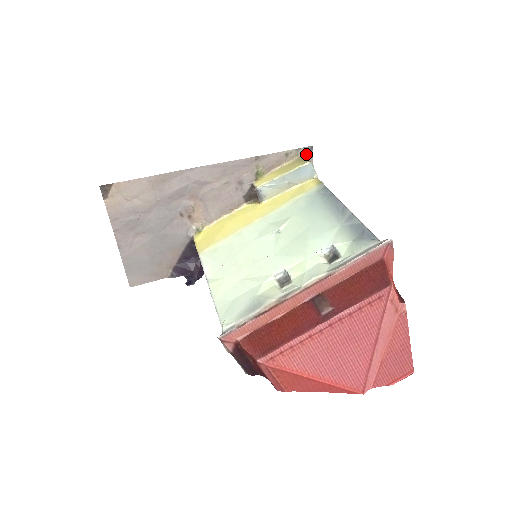
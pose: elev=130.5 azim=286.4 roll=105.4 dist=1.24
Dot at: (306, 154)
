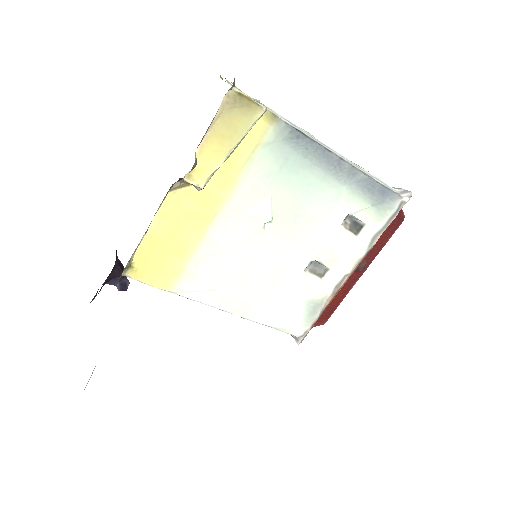
Dot at: occluded
